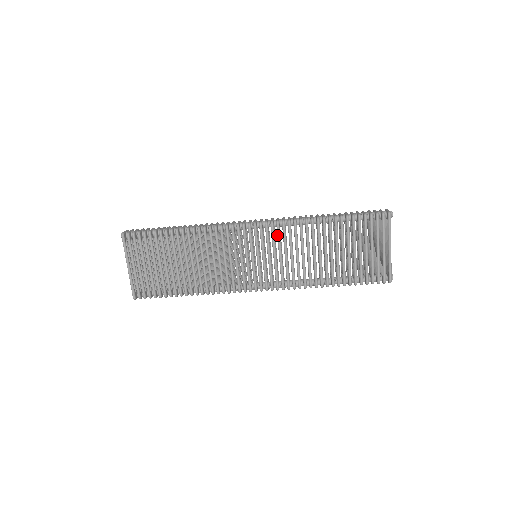
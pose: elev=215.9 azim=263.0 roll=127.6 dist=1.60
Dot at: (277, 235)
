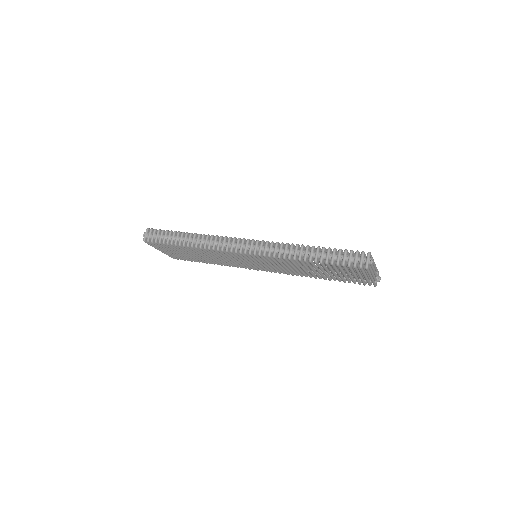
Dot at: (267, 259)
